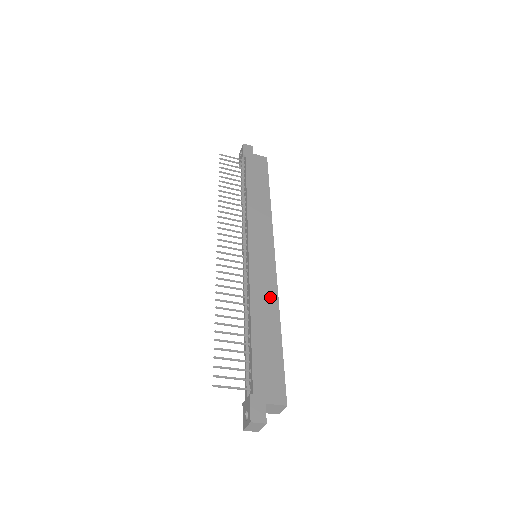
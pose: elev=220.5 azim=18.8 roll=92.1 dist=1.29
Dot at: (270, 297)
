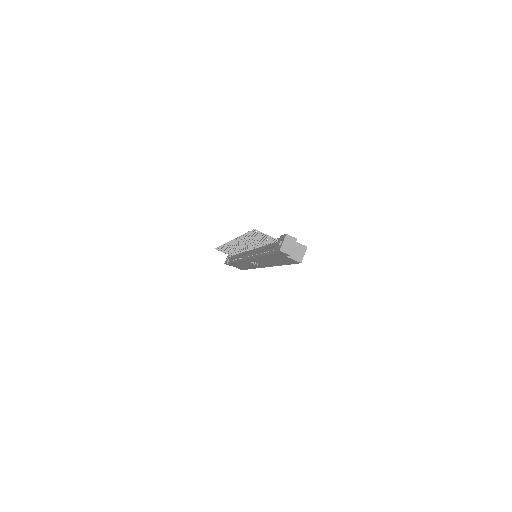
Dot at: occluded
